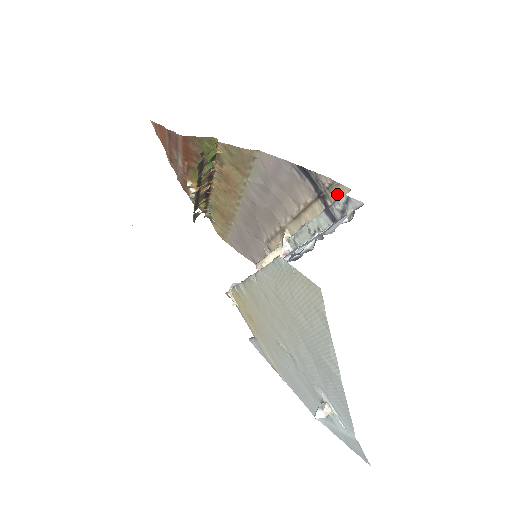
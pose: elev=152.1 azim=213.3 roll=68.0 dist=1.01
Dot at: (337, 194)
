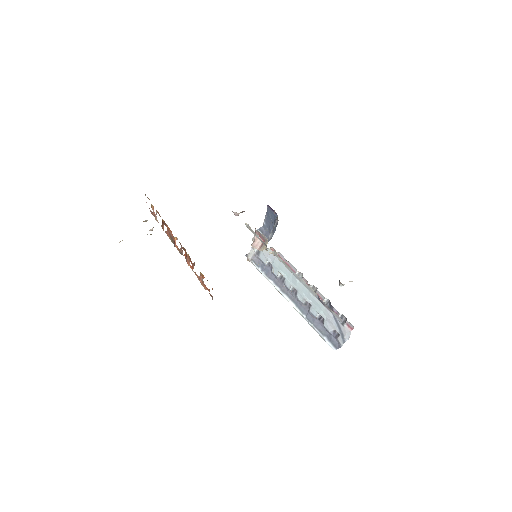
Dot at: (330, 311)
